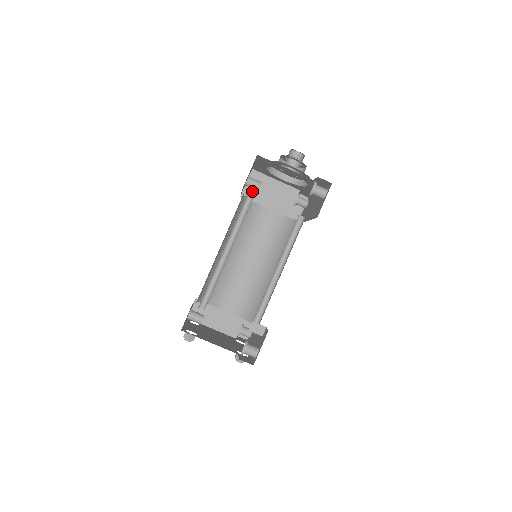
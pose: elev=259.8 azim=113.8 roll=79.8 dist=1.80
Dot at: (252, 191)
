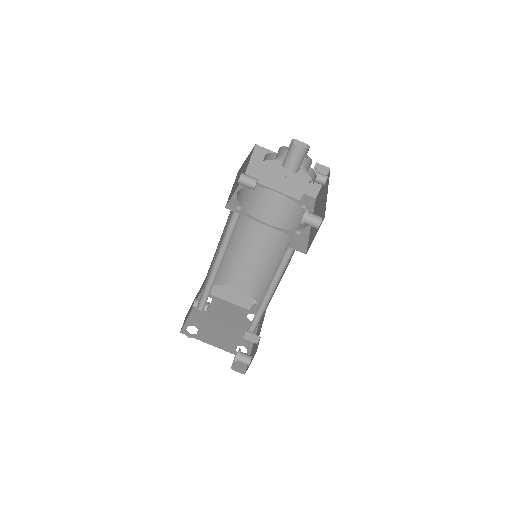
Dot at: (257, 170)
